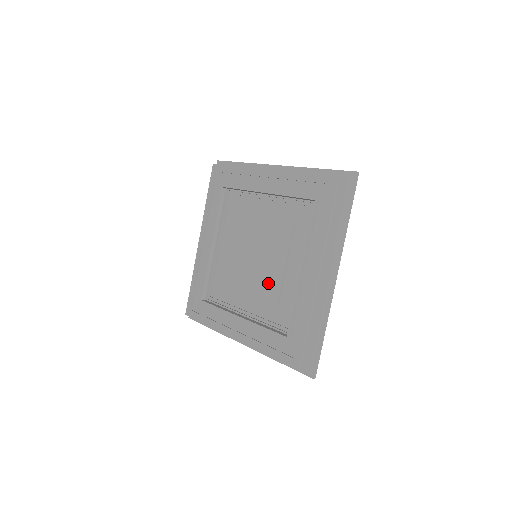
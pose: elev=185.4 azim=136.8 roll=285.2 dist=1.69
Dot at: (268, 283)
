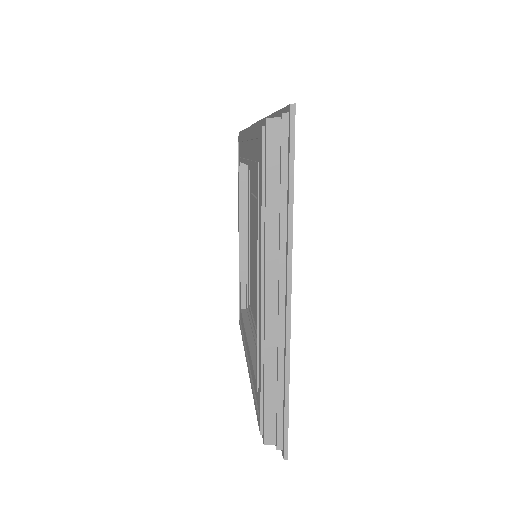
Dot at: occluded
